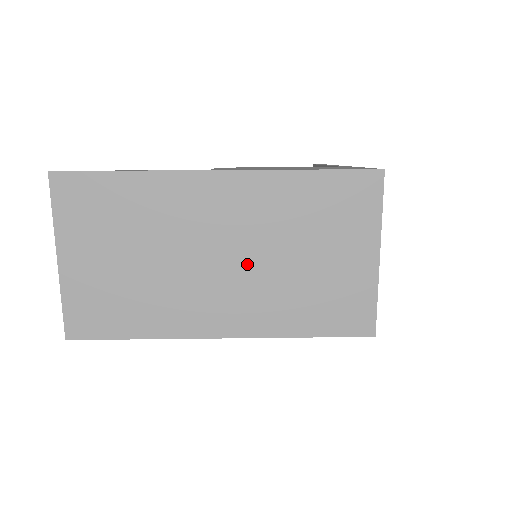
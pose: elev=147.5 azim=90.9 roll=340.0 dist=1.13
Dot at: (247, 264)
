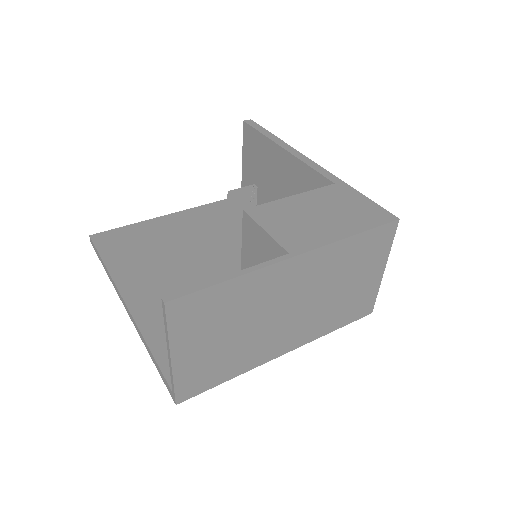
Dot at: (308, 305)
